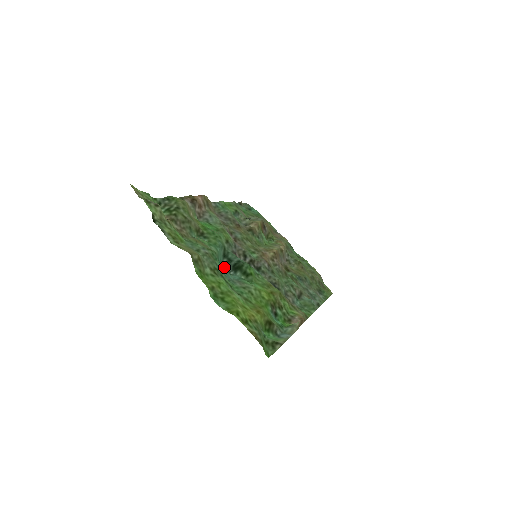
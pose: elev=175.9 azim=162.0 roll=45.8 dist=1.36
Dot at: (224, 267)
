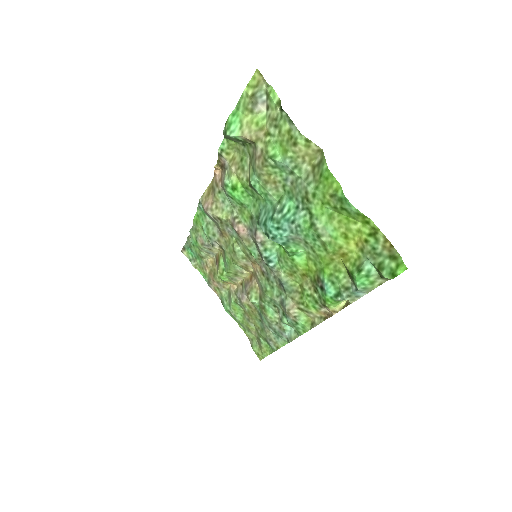
Dot at: (266, 229)
